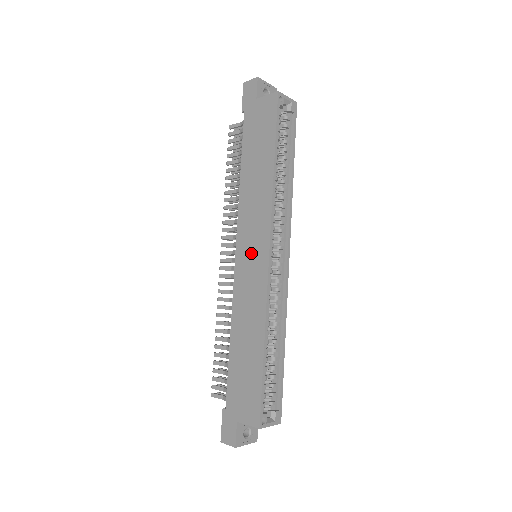
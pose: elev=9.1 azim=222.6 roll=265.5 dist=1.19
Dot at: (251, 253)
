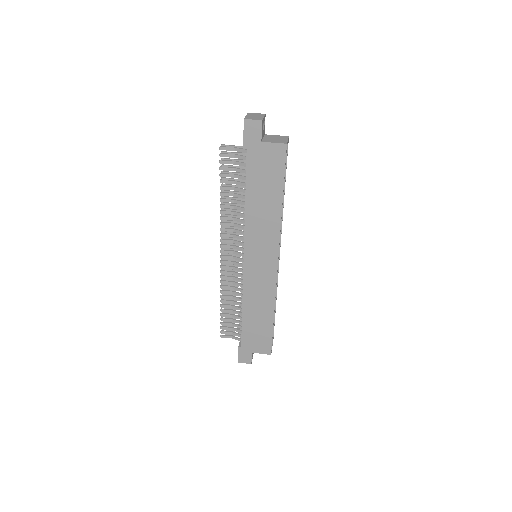
Dot at: (260, 262)
